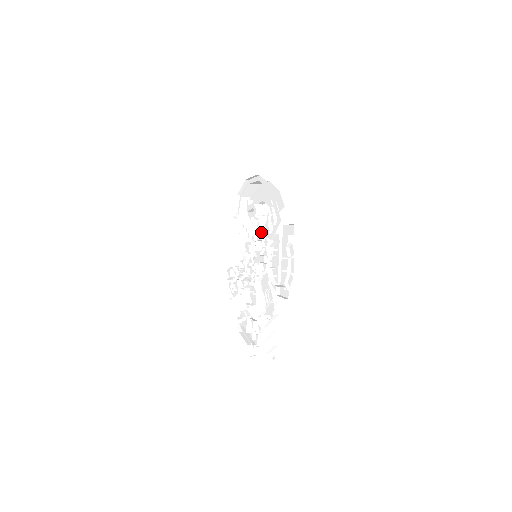
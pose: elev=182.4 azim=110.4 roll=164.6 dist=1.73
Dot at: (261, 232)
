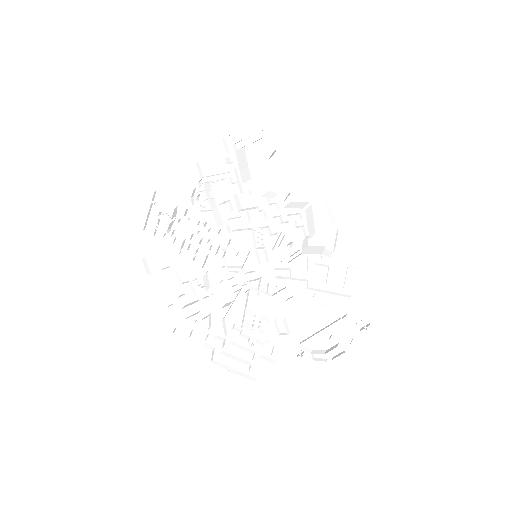
Dot at: (284, 237)
